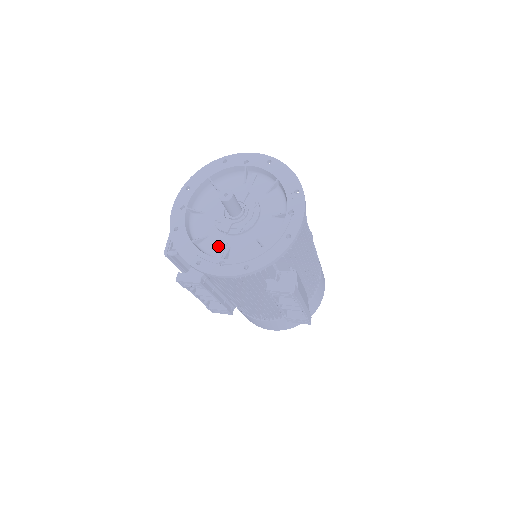
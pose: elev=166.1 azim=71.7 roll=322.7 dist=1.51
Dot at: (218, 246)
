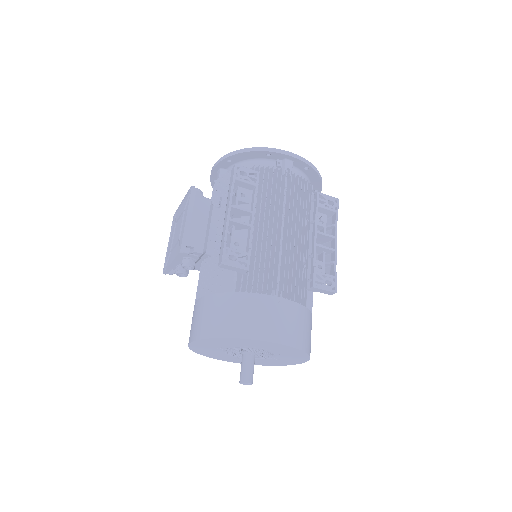
Dot at: occluded
